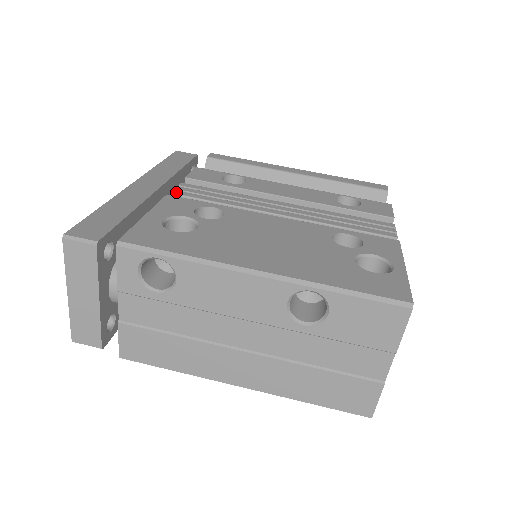
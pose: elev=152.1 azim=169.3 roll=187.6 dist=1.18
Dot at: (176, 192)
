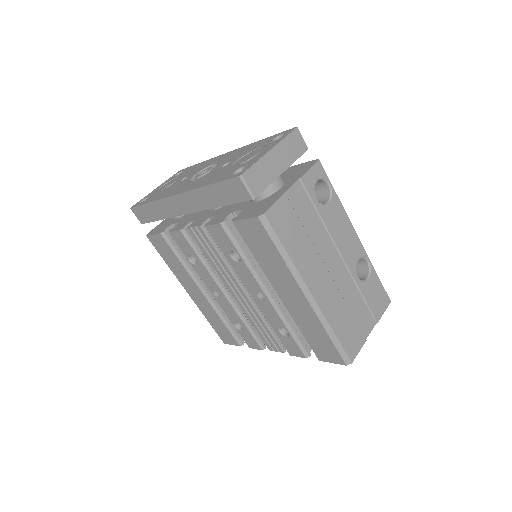
Dot at: occluded
